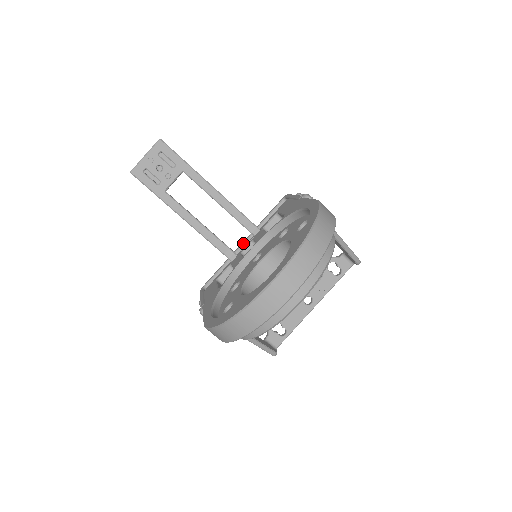
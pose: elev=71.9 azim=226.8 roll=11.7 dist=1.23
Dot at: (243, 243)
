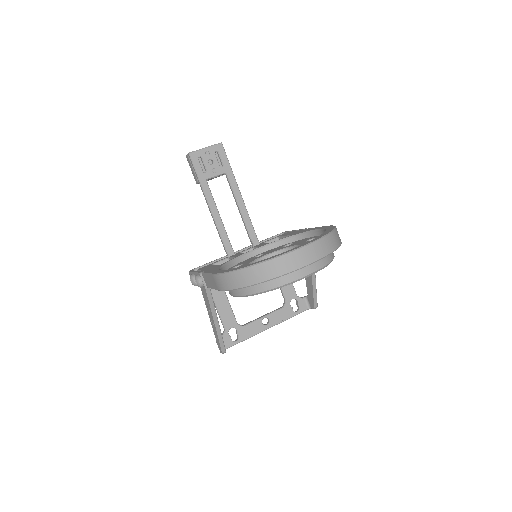
Dot at: (238, 251)
